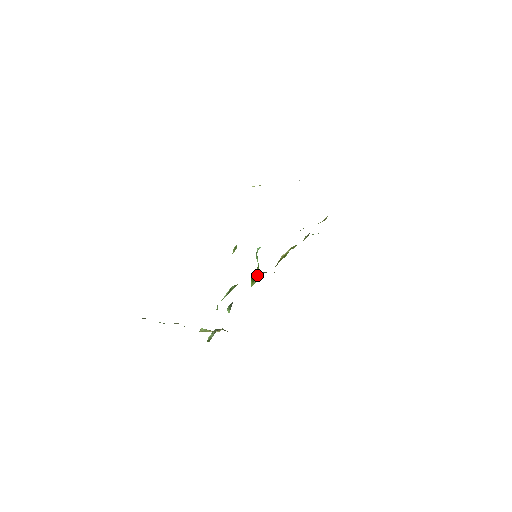
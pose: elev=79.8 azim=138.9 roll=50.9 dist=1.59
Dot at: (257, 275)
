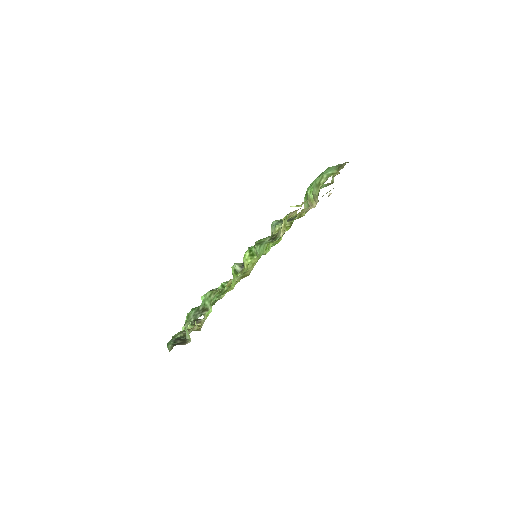
Dot at: (242, 268)
